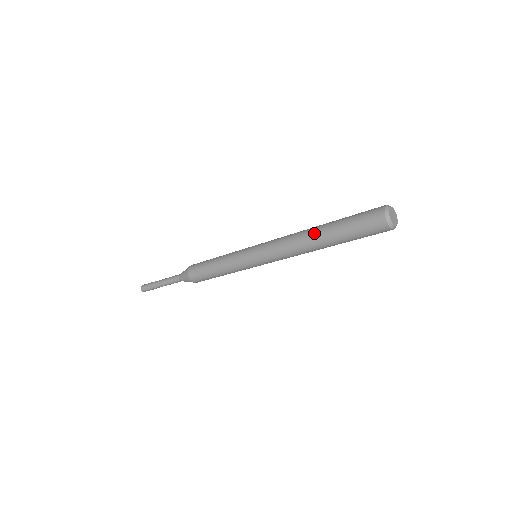
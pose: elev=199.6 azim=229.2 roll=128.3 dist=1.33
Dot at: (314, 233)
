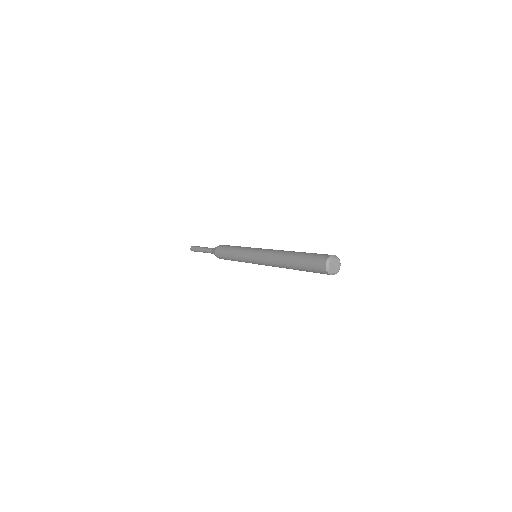
Dot at: (288, 268)
